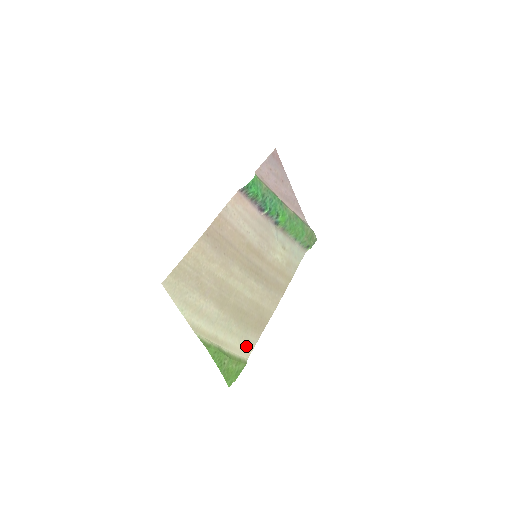
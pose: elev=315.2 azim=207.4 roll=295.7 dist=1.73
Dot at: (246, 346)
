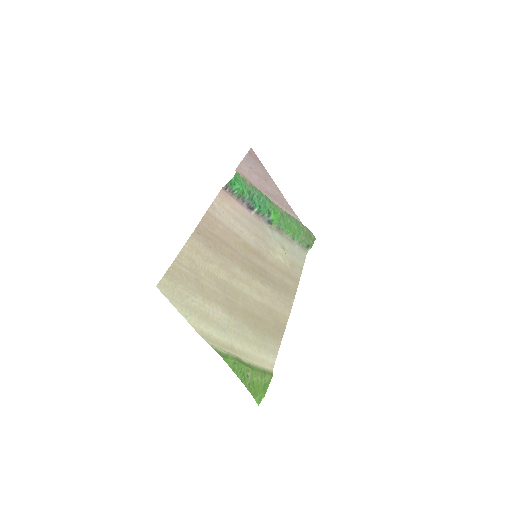
Dot at: (267, 355)
